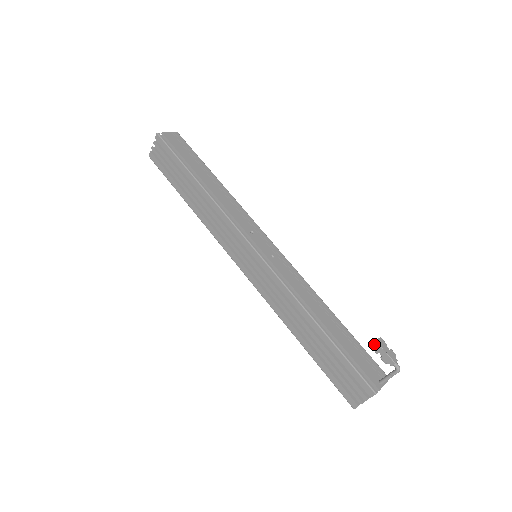
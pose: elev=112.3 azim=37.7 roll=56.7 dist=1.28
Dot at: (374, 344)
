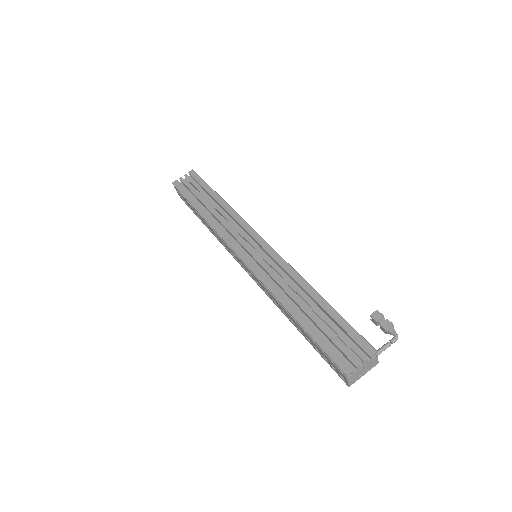
Dot at: (375, 312)
